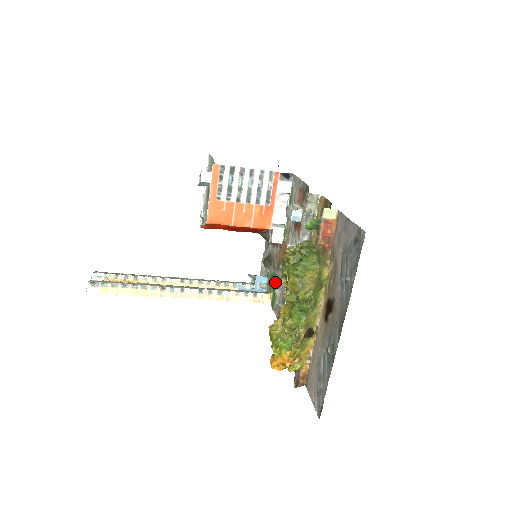
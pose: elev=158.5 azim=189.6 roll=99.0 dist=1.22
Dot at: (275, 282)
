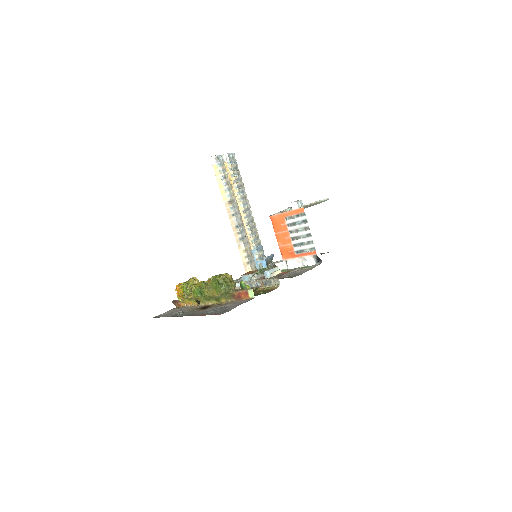
Dot at: (257, 273)
